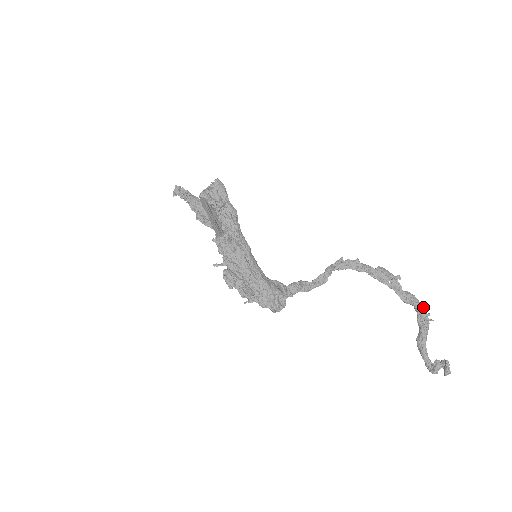
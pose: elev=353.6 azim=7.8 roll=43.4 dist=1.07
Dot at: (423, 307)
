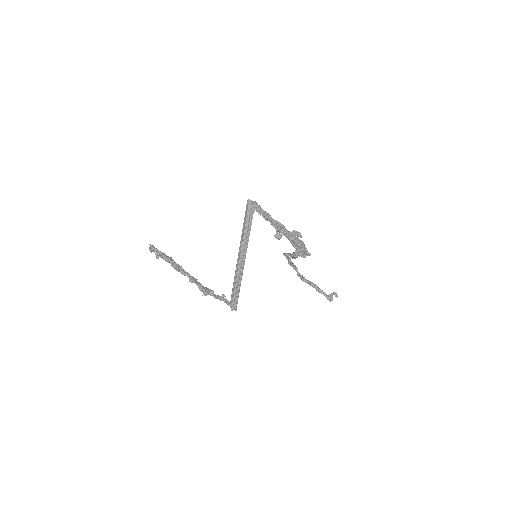
Dot at: occluded
